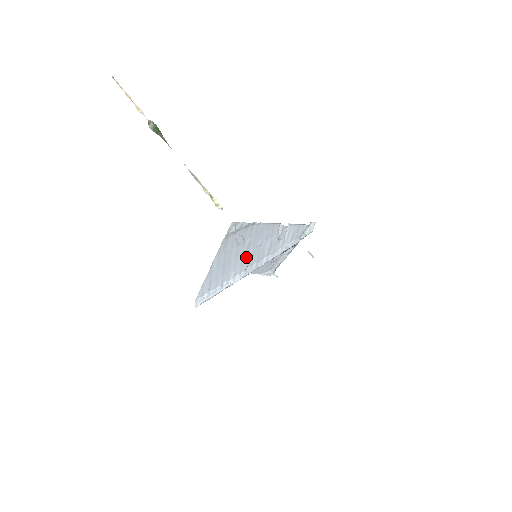
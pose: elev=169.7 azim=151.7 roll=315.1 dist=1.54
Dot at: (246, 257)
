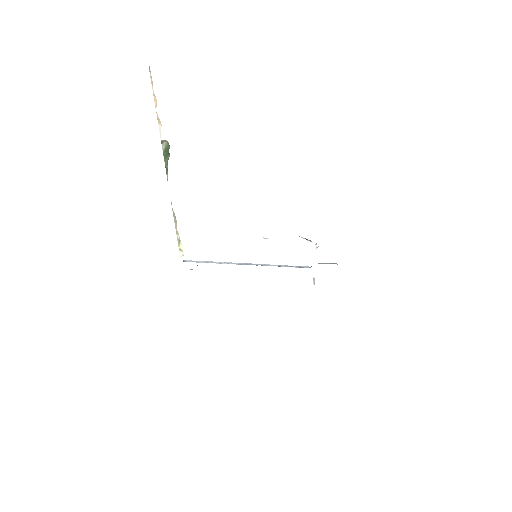
Dot at: occluded
